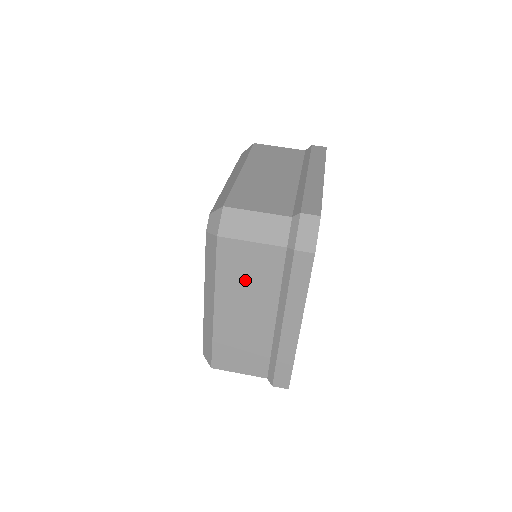
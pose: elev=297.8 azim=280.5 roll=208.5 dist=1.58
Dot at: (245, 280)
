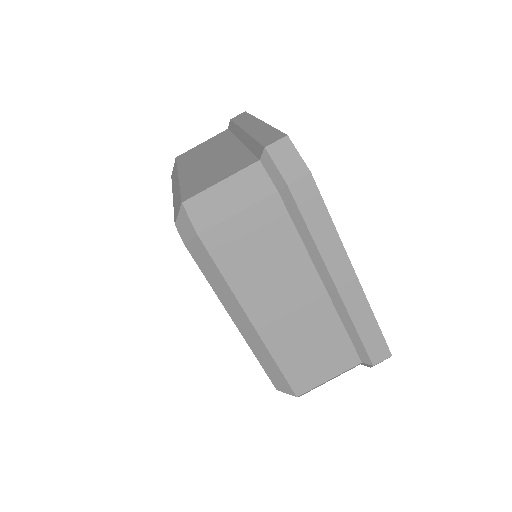
Dot at: occluded
